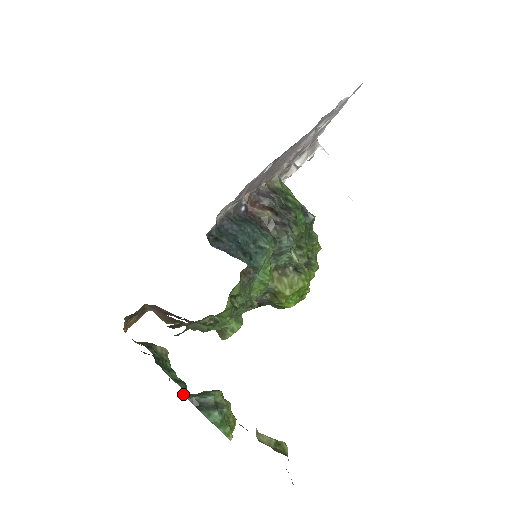
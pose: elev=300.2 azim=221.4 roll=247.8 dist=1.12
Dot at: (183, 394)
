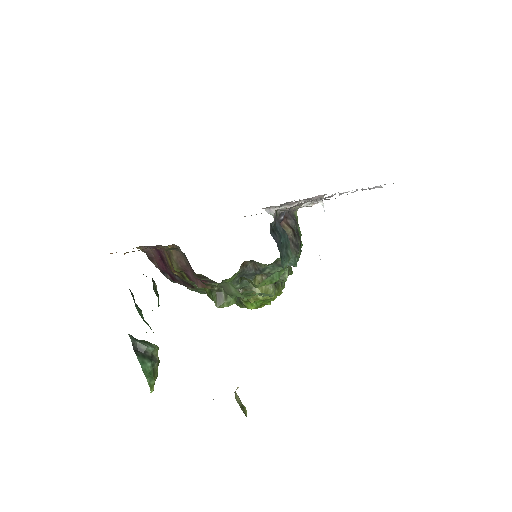
Dot at: (129, 334)
